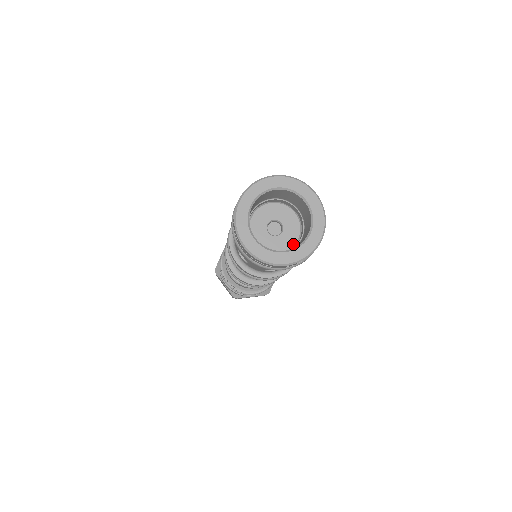
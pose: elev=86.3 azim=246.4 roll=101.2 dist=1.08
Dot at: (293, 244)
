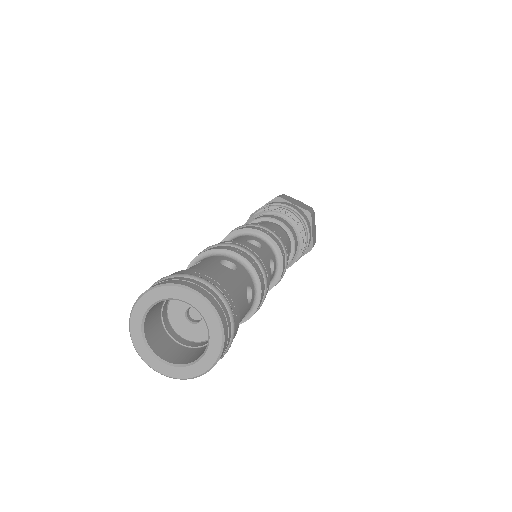
Dot at: (202, 340)
